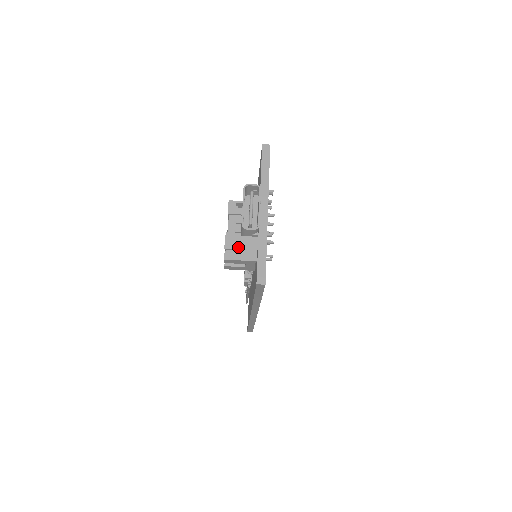
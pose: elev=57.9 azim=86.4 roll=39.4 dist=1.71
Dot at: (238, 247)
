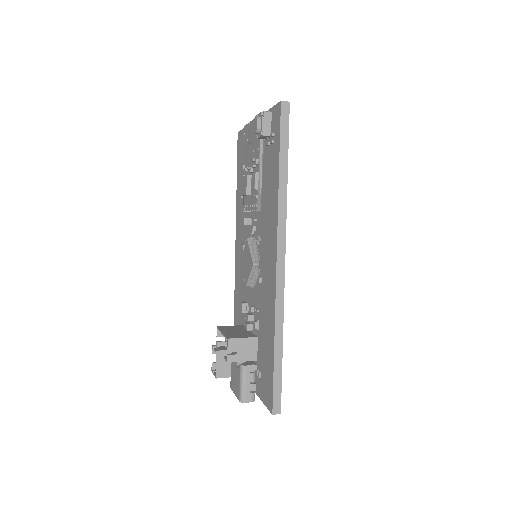
Dot at: occluded
